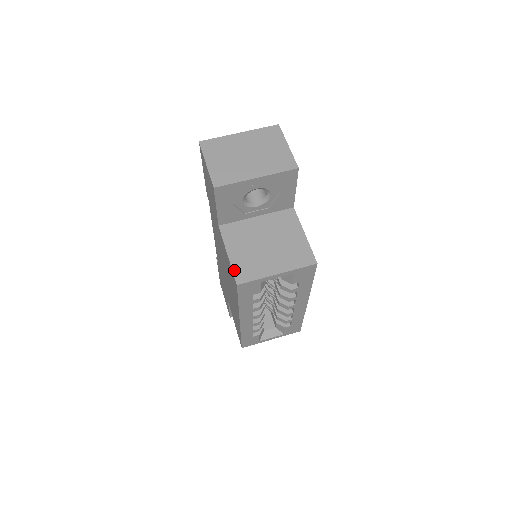
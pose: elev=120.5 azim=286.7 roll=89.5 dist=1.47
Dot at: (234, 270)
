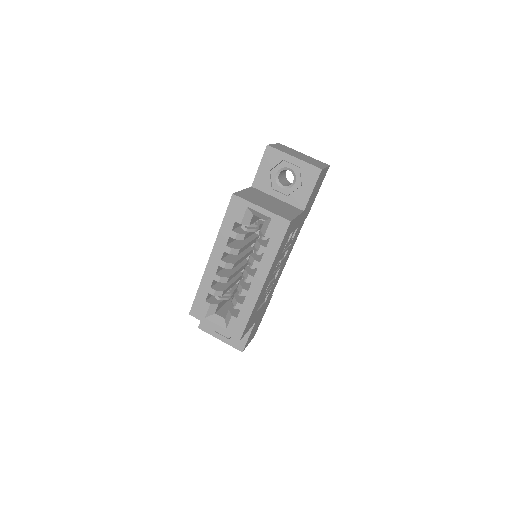
Dot at: (238, 192)
